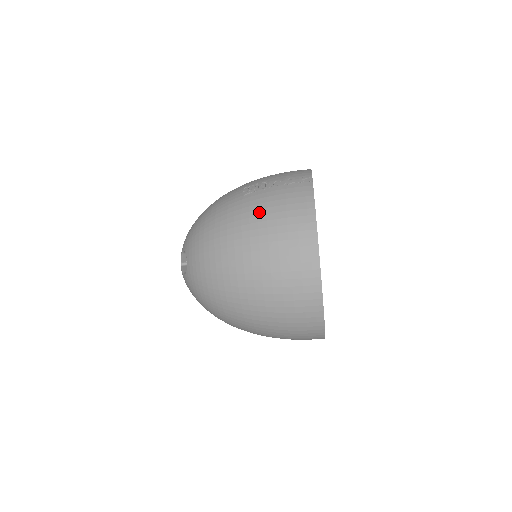
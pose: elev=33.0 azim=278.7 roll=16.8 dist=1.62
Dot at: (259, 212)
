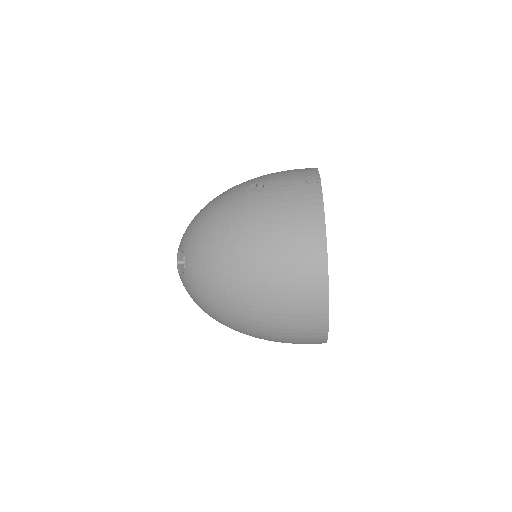
Dot at: (265, 214)
